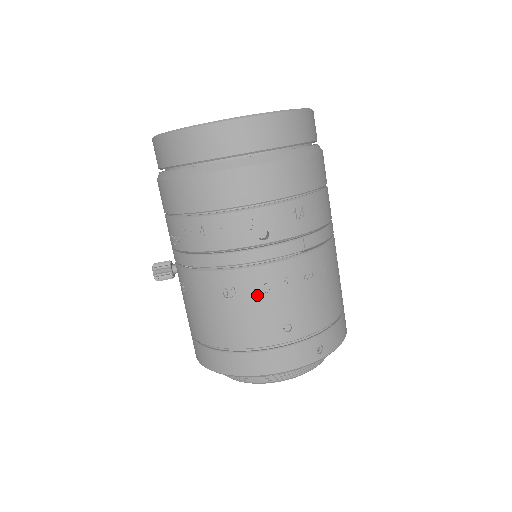
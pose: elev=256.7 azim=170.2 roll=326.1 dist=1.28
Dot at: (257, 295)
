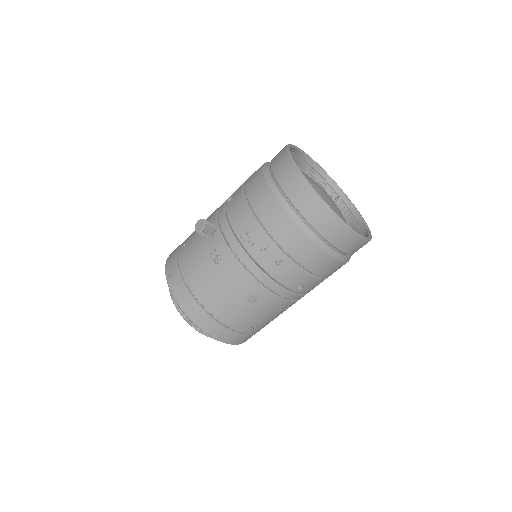
Dot at: (263, 309)
